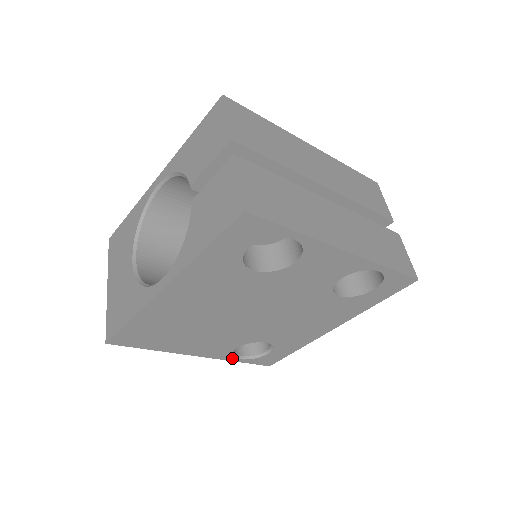
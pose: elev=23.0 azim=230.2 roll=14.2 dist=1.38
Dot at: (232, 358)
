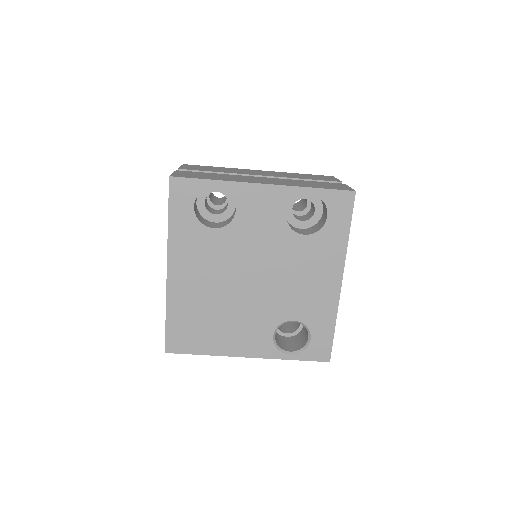
Dot at: (281, 355)
